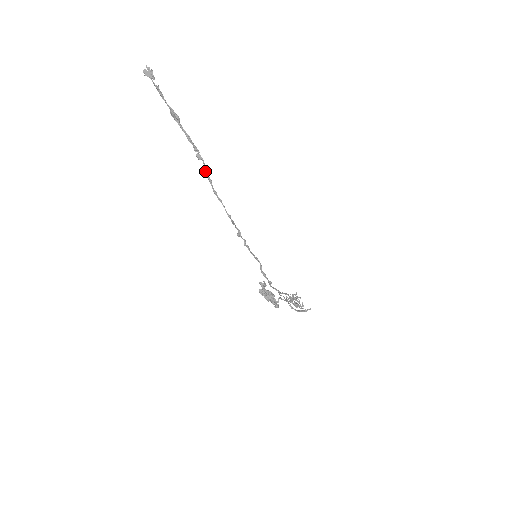
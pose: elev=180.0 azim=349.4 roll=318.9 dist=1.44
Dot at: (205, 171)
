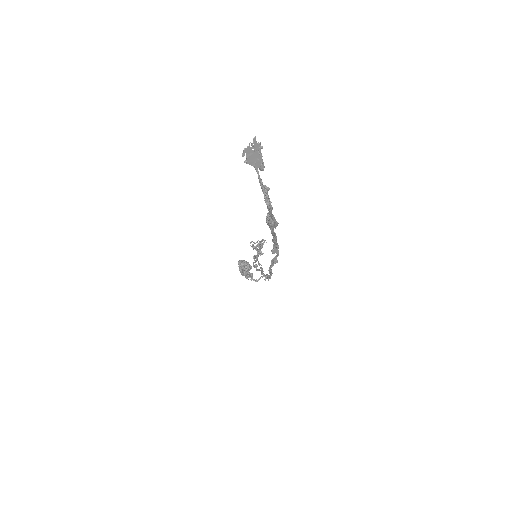
Dot at: (274, 262)
